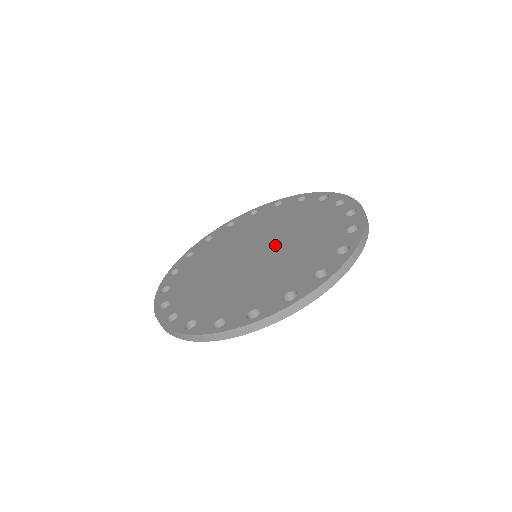
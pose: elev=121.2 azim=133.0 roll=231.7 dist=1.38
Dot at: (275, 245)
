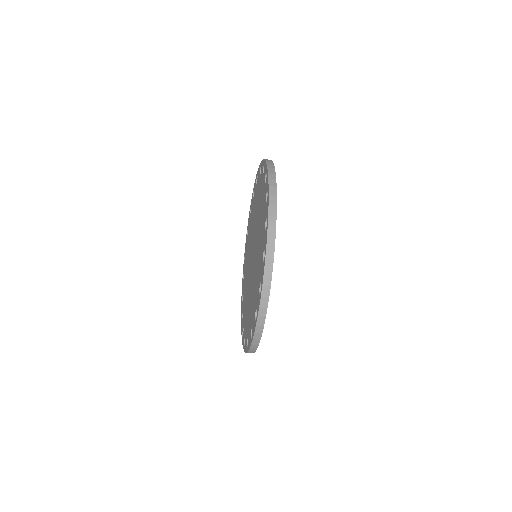
Dot at: (255, 241)
